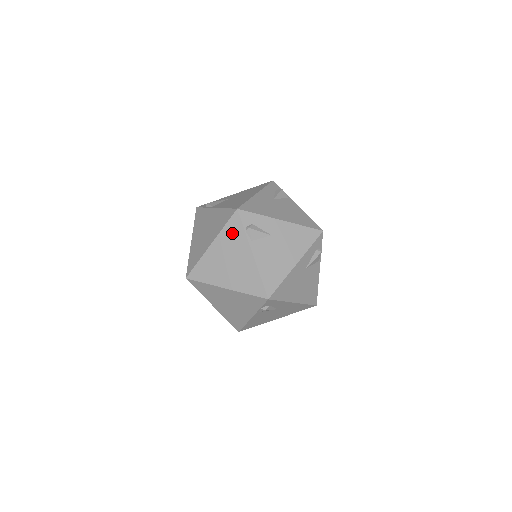
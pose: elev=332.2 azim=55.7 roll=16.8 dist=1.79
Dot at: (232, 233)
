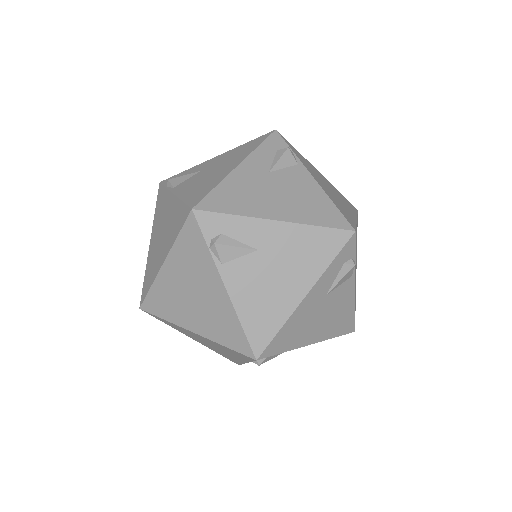
Dot at: (190, 249)
